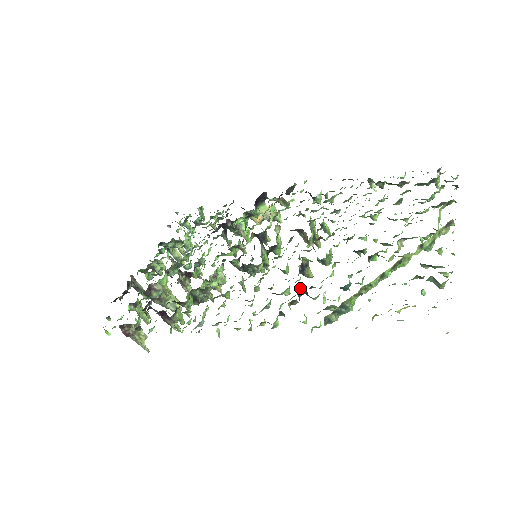
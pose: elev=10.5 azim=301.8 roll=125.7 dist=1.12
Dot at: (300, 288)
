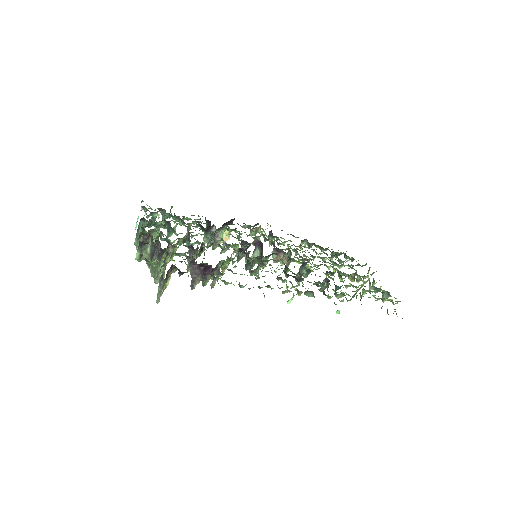
Dot at: (325, 278)
